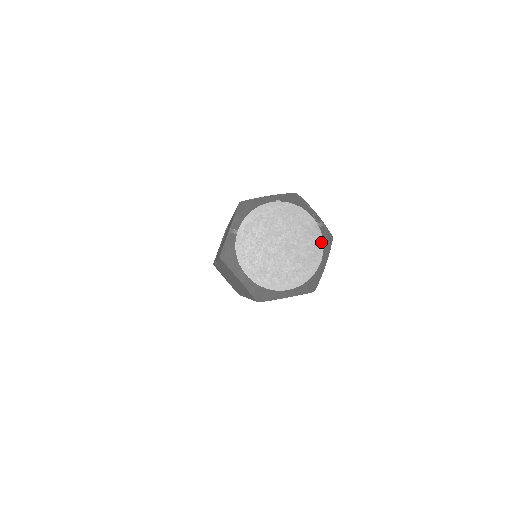
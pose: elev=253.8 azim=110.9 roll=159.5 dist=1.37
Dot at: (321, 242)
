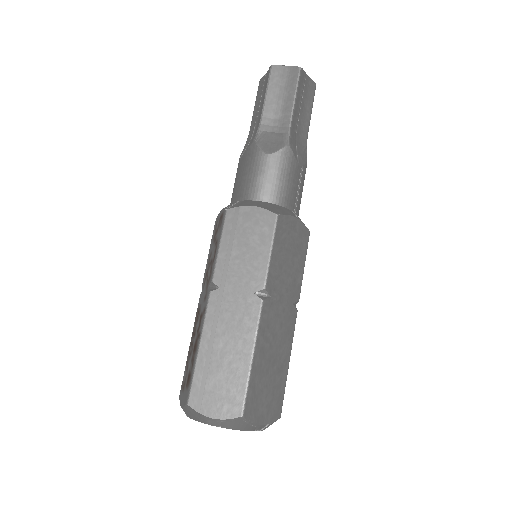
Dot at: occluded
